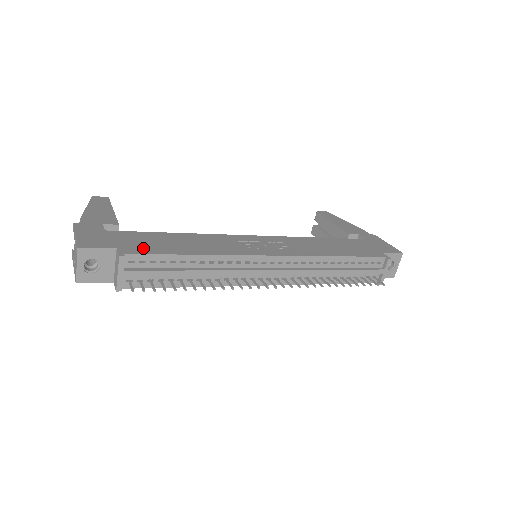
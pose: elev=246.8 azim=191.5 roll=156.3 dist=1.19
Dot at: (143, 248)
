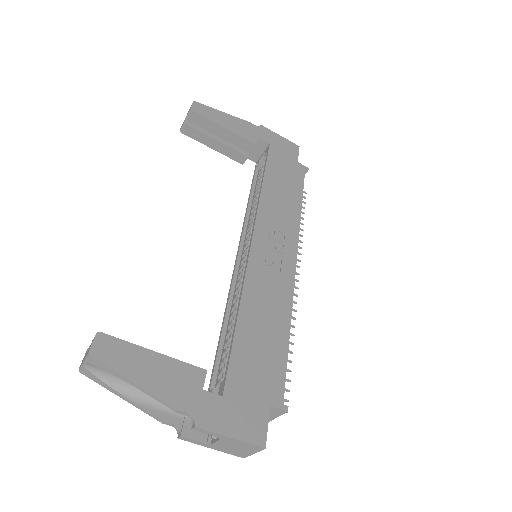
Dot at: (273, 377)
